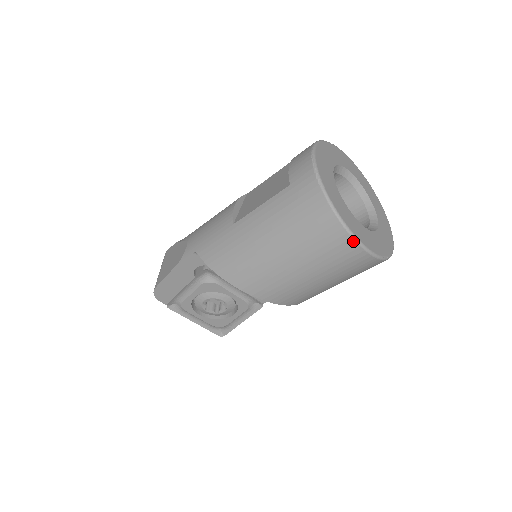
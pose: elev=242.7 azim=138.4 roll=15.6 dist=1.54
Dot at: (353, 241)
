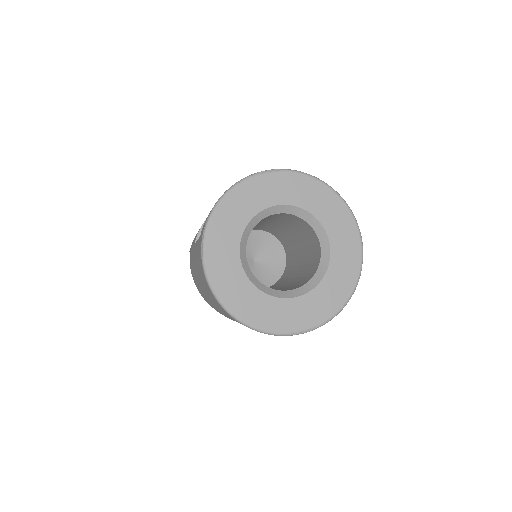
Dot at: (236, 320)
